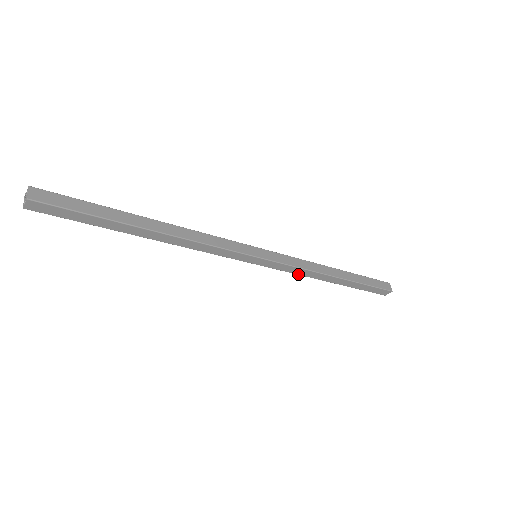
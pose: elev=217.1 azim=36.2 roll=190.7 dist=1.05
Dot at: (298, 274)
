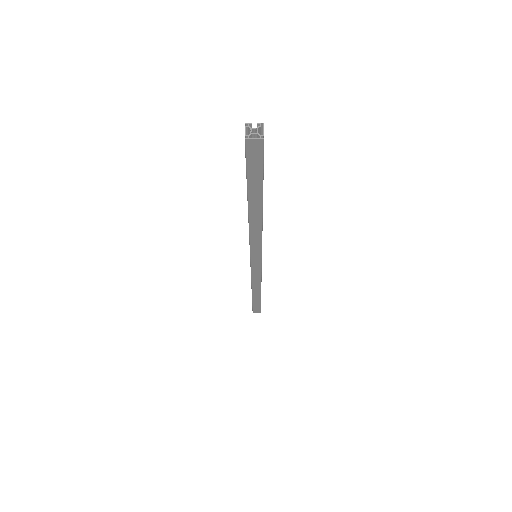
Dot at: (252, 279)
